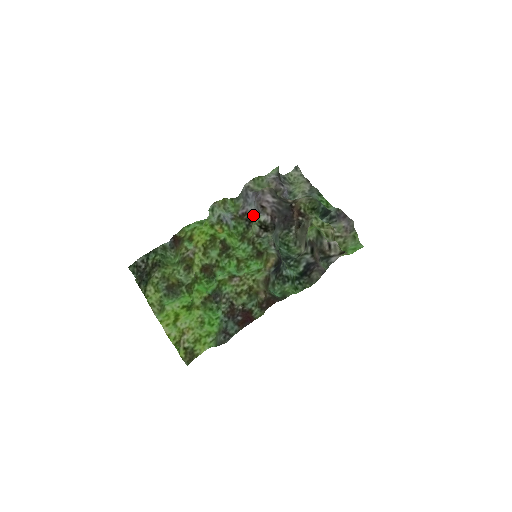
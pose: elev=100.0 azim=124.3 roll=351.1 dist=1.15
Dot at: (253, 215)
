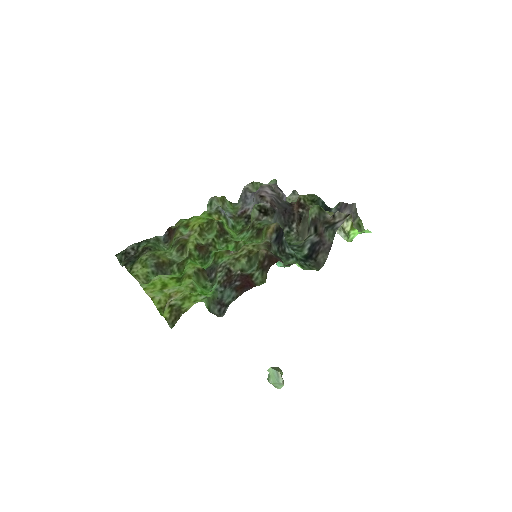
Dot at: occluded
